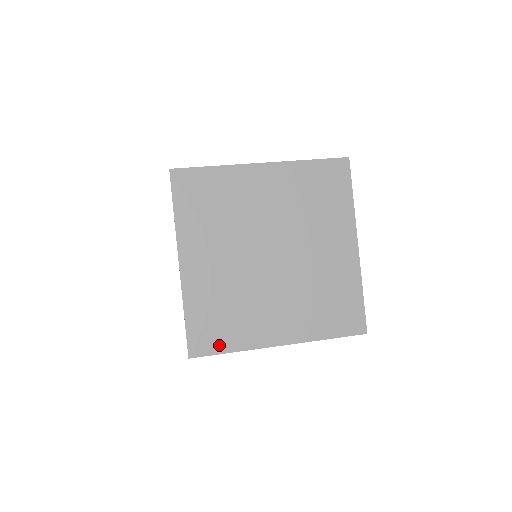
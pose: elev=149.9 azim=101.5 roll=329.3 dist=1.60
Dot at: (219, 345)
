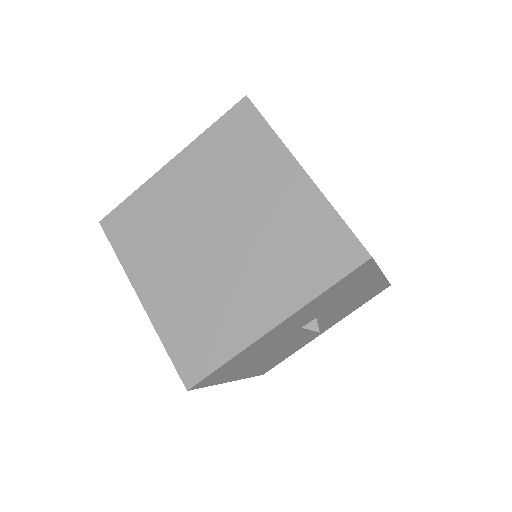
Dot at: occluded
